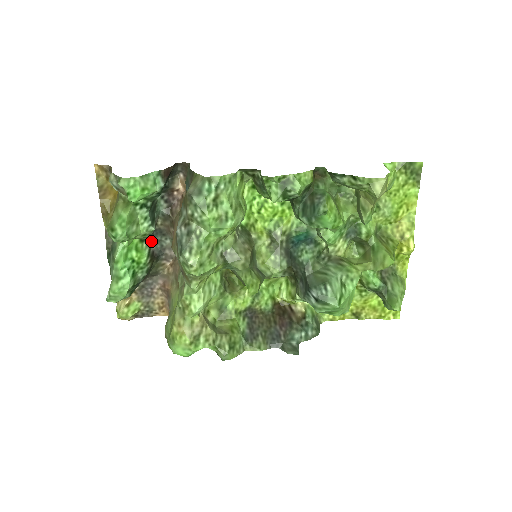
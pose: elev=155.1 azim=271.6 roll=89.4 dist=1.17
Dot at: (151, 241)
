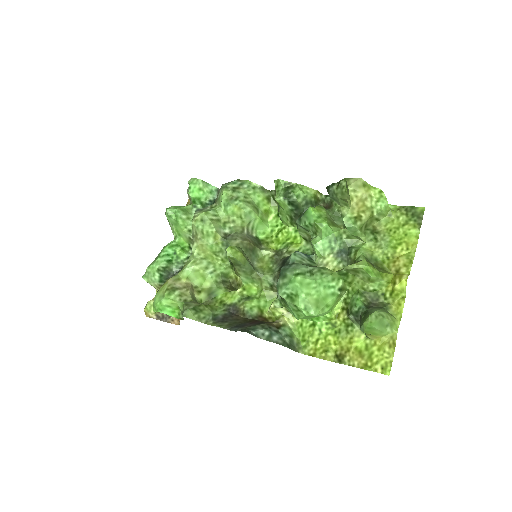
Dot at: occluded
